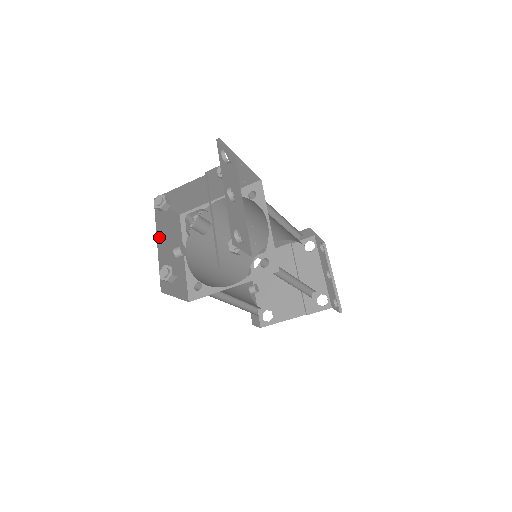
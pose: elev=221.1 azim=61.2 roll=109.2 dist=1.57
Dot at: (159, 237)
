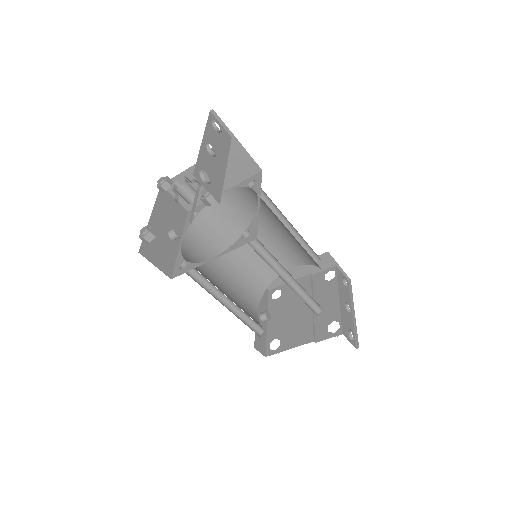
Dot at: (155, 213)
